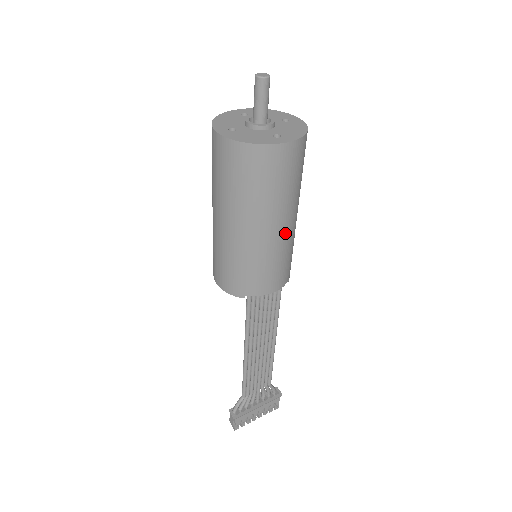
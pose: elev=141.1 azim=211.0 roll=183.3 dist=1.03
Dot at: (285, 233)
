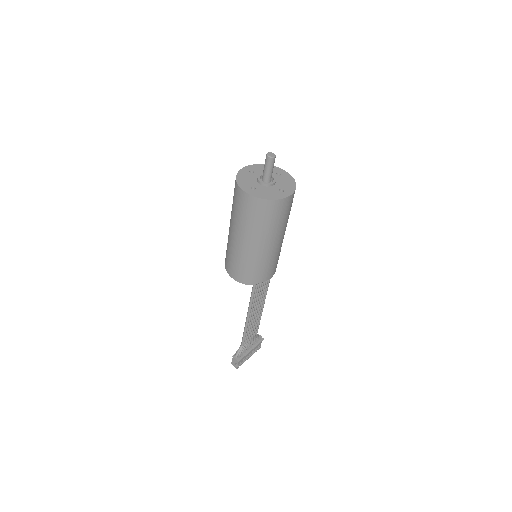
Dot at: (281, 243)
